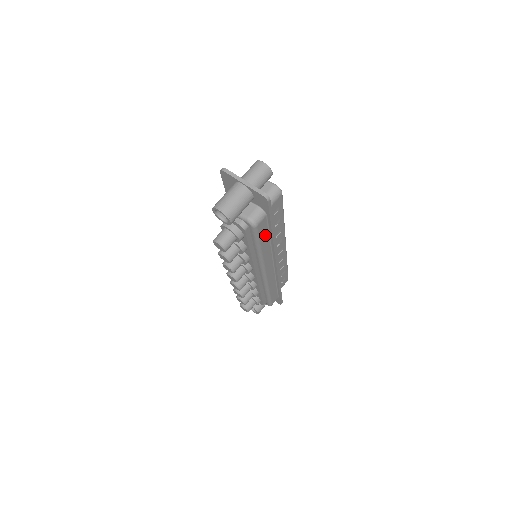
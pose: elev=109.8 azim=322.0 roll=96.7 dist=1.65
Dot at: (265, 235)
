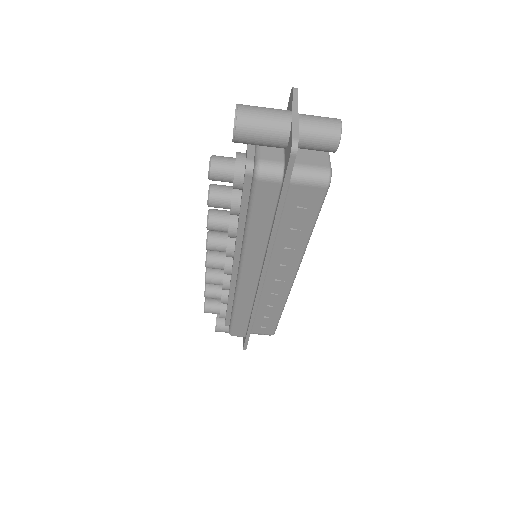
Dot at: (266, 215)
